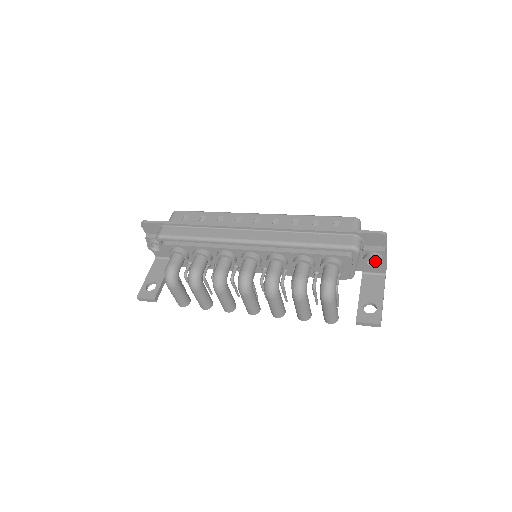
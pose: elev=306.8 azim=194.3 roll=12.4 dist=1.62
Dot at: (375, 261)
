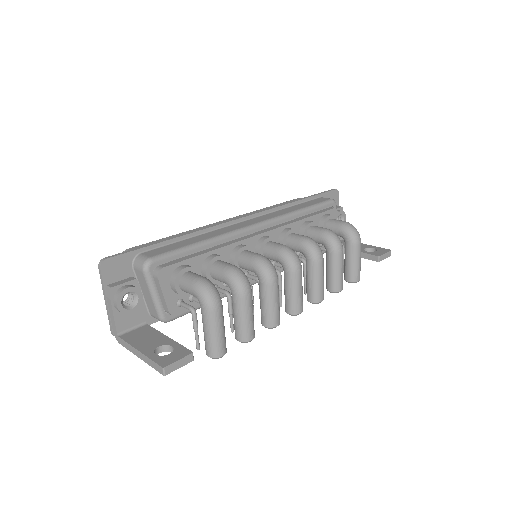
Dot at: occluded
